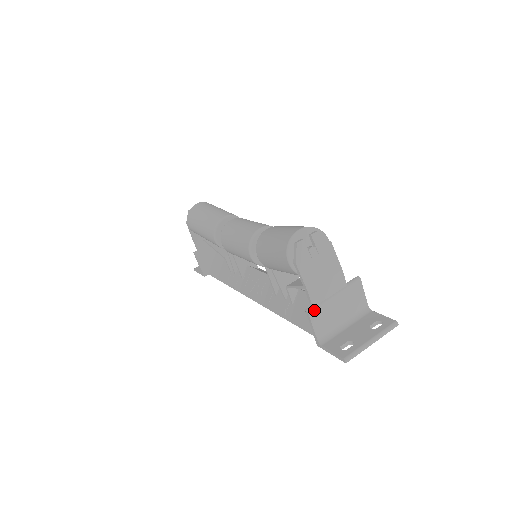
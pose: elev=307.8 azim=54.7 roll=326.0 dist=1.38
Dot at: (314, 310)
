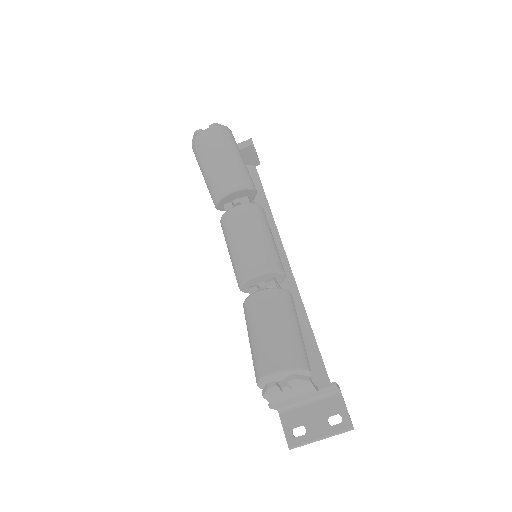
Dot at: (277, 406)
